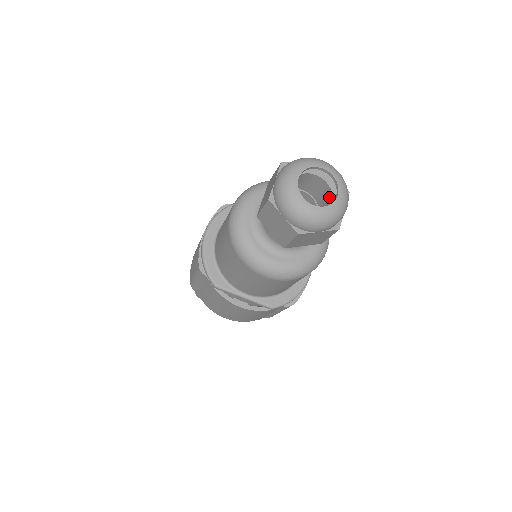
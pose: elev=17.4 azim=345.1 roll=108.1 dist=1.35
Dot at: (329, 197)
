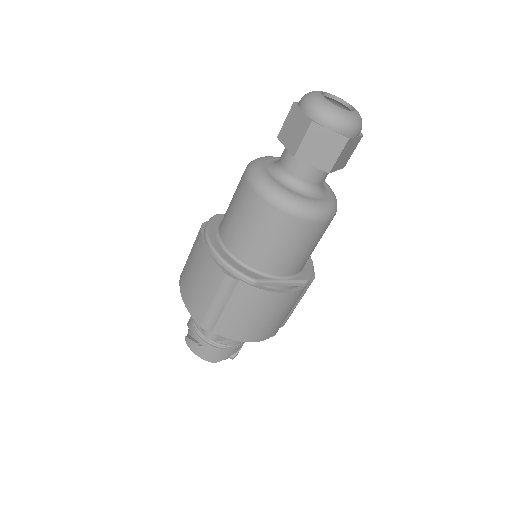
Dot at: occluded
